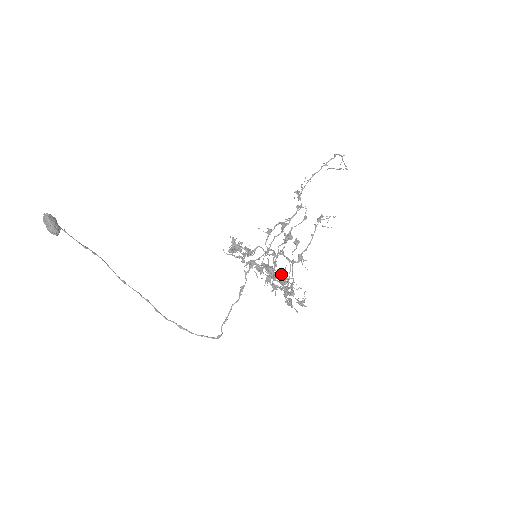
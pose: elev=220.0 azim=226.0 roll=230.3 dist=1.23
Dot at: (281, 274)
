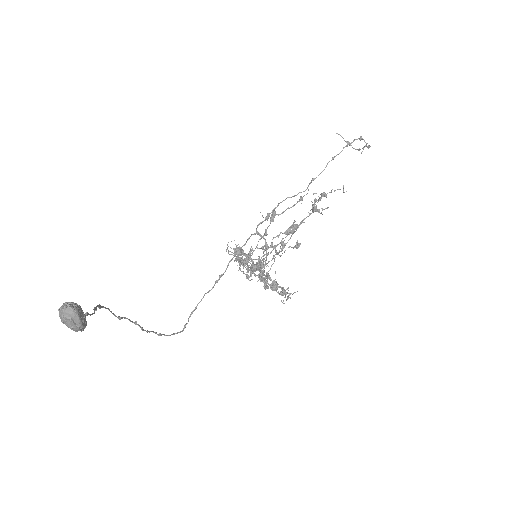
Dot at: occluded
